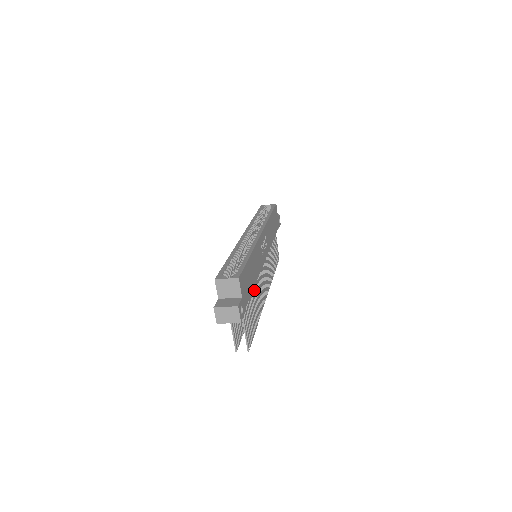
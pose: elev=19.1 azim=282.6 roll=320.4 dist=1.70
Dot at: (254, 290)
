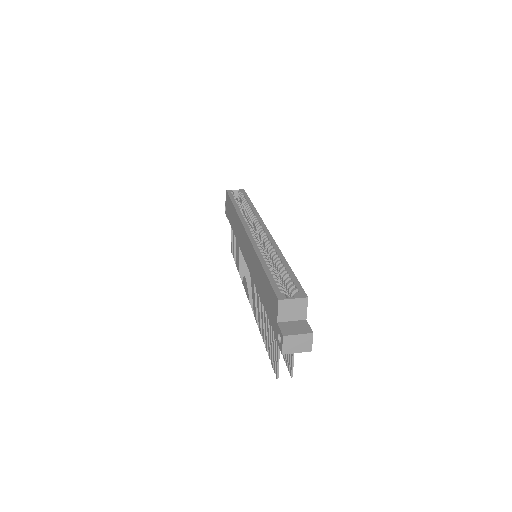
Dot at: occluded
